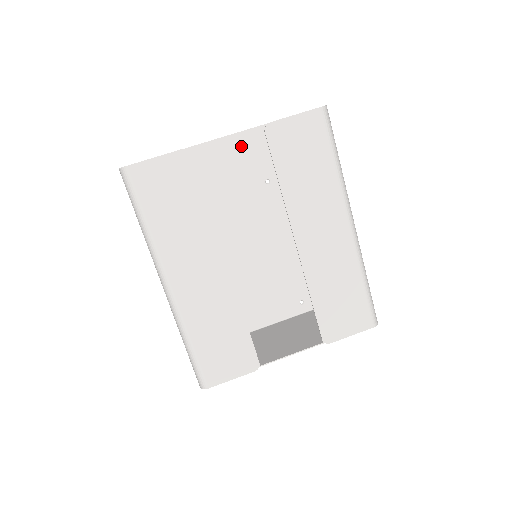
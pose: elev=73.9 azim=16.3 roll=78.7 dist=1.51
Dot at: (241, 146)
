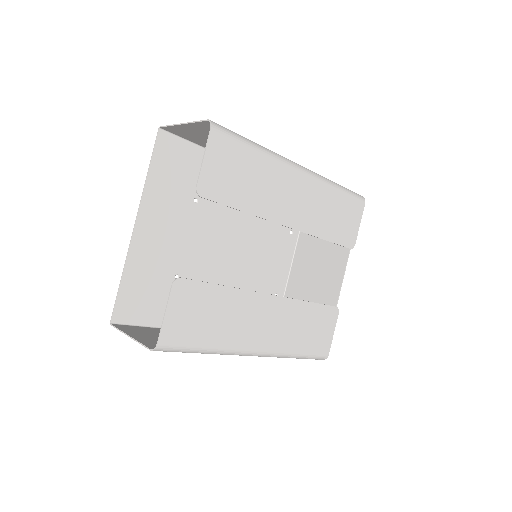
Dot at: (154, 205)
